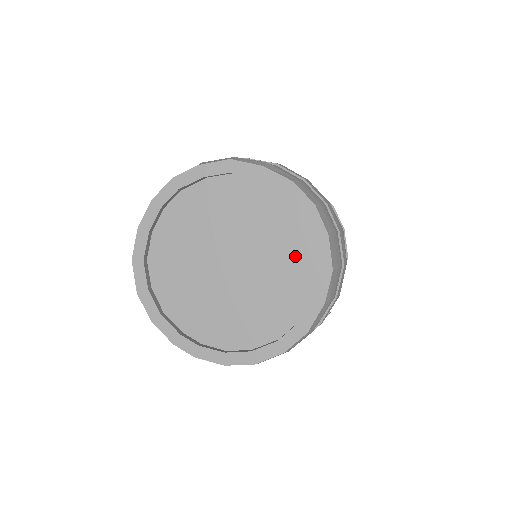
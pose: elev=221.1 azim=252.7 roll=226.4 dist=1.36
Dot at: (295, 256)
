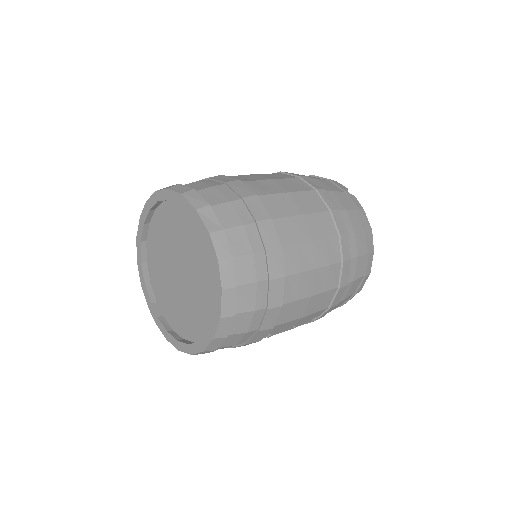
Dot at: (209, 290)
